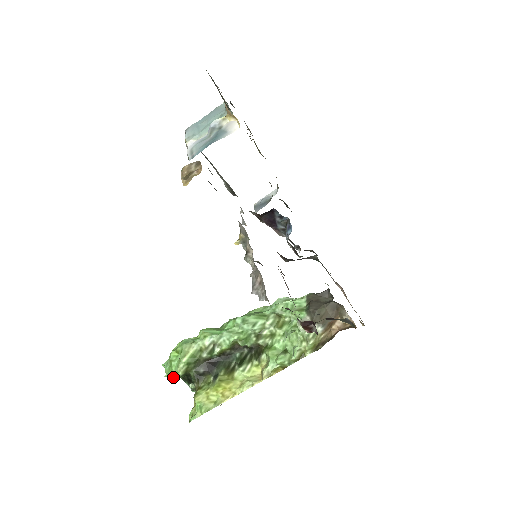
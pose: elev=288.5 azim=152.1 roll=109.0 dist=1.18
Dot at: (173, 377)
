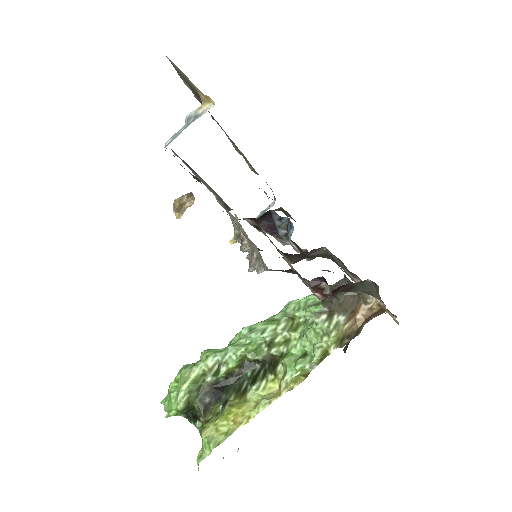
Dot at: (174, 413)
